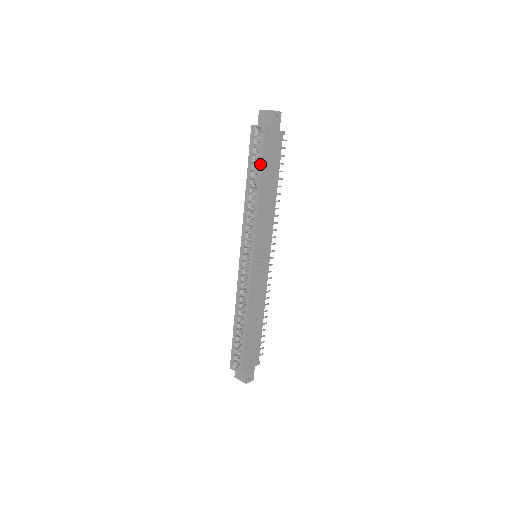
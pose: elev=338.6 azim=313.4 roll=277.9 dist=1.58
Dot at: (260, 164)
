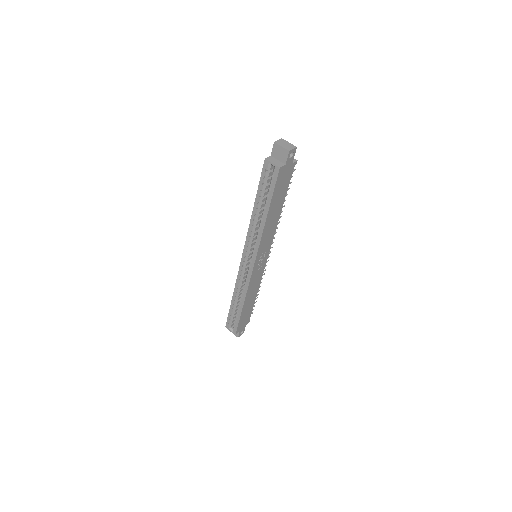
Dot at: (270, 197)
